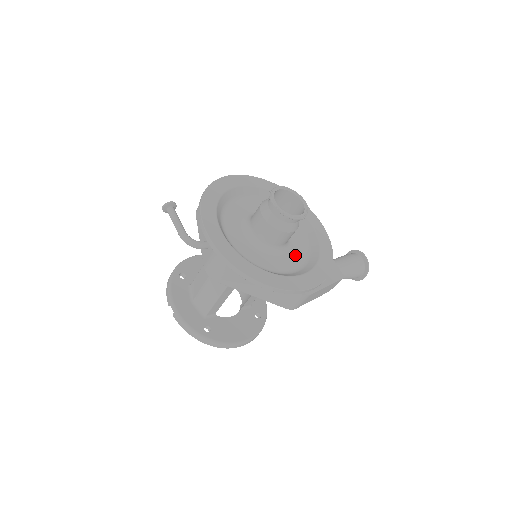
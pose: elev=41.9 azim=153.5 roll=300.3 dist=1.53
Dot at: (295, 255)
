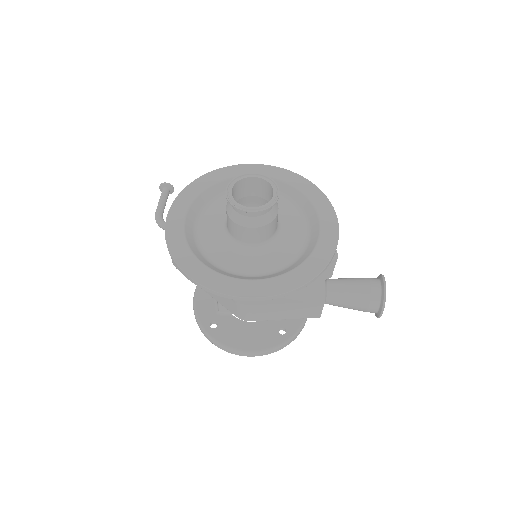
Dot at: (272, 259)
